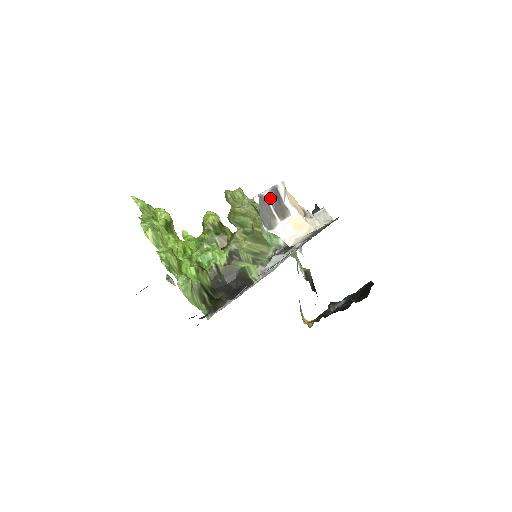
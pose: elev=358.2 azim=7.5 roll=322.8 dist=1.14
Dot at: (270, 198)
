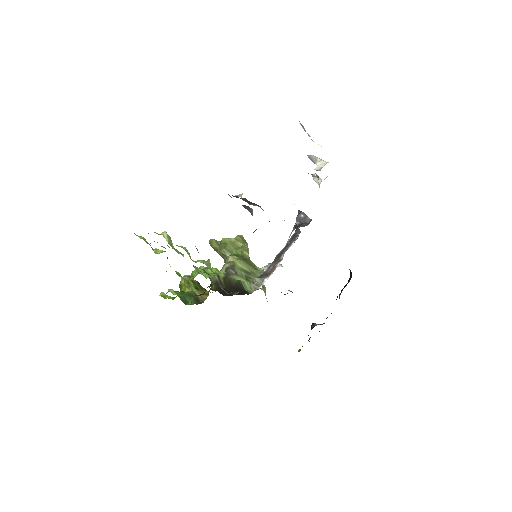
Dot at: (302, 127)
